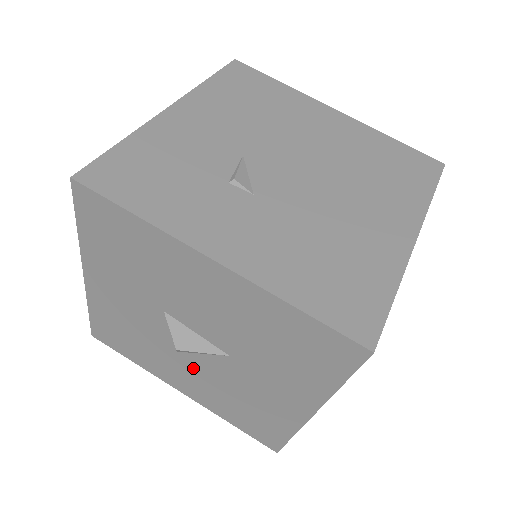
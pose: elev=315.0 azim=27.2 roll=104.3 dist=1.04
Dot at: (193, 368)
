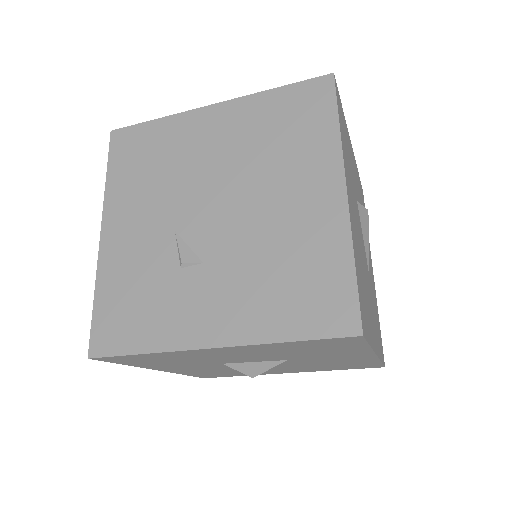
Dot at: occluded
